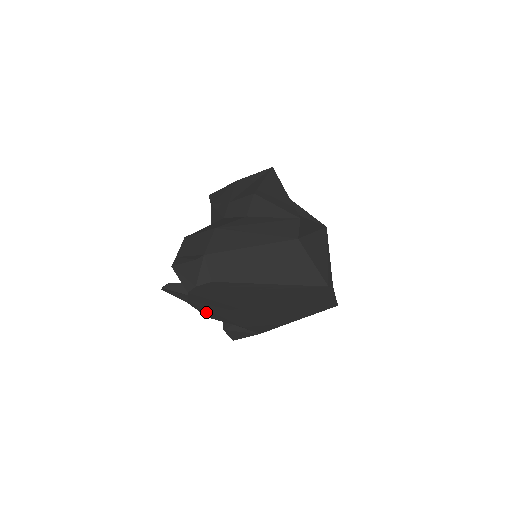
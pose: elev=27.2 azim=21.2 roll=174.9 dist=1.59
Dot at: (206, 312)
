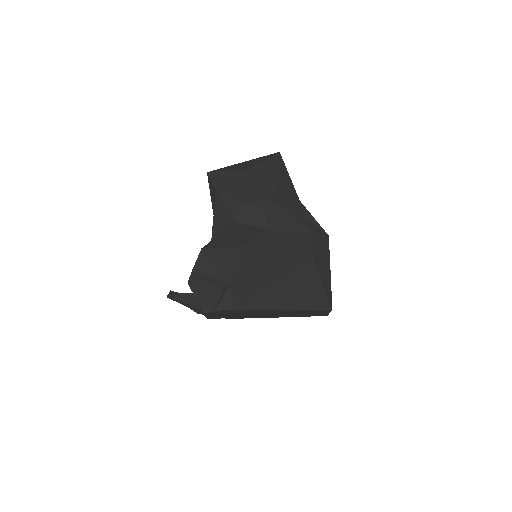
Dot at: occluded
